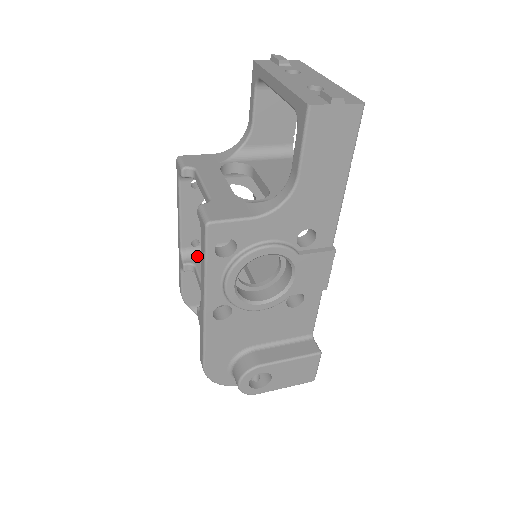
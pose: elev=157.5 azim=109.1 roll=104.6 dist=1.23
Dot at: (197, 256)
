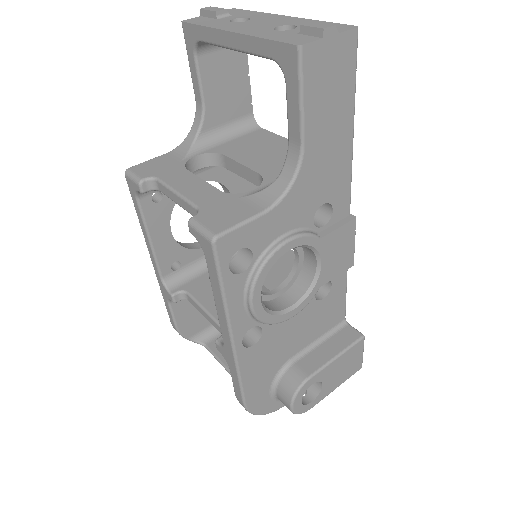
Dot at: (183, 280)
